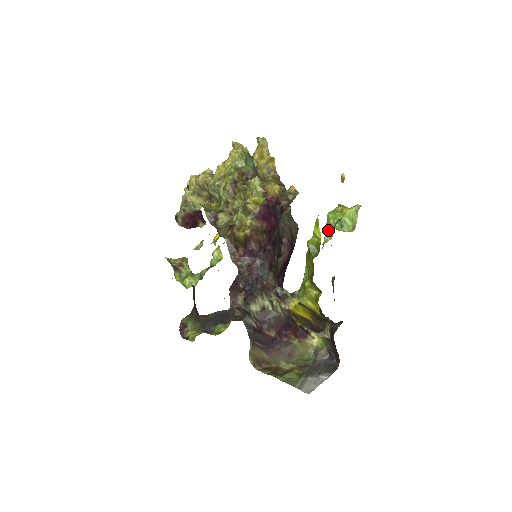
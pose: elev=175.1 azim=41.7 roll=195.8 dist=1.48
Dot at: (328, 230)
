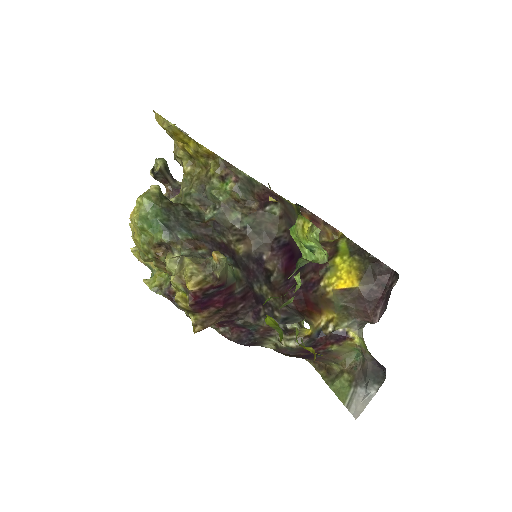
Dot at: occluded
